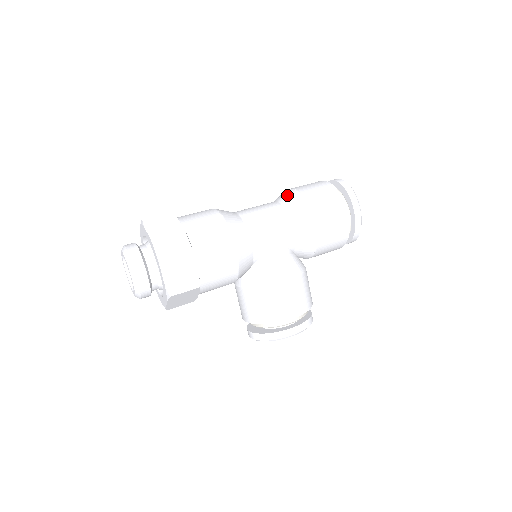
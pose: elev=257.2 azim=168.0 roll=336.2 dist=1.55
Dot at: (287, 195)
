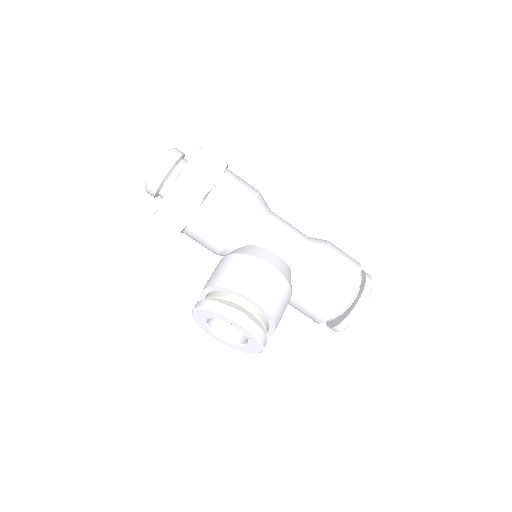
Dot at: occluded
